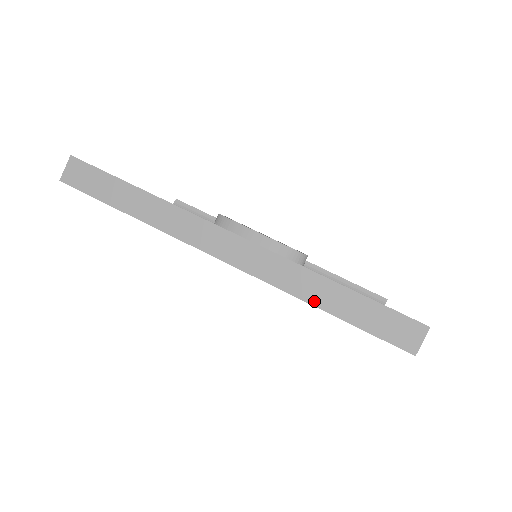
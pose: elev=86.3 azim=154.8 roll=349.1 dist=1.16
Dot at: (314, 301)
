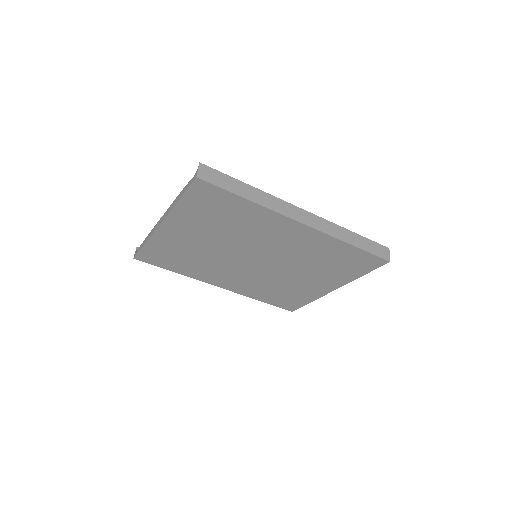
Dot at: (347, 241)
